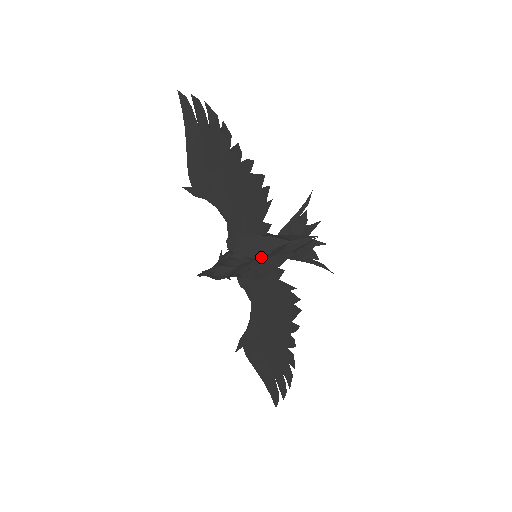
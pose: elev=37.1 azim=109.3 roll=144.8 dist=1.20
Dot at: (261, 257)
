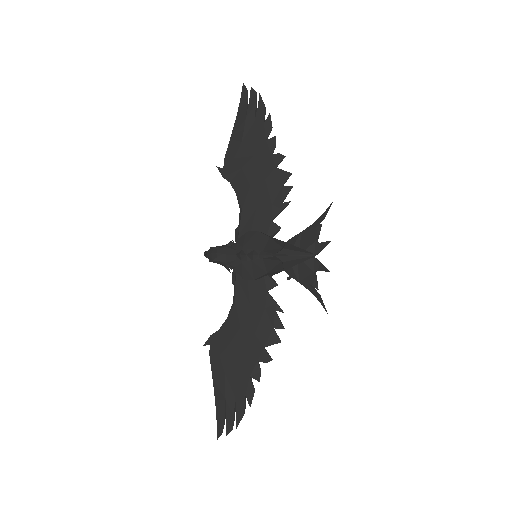
Dot at: (252, 255)
